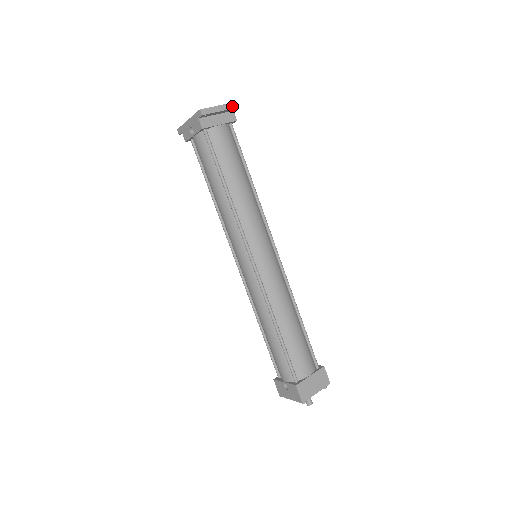
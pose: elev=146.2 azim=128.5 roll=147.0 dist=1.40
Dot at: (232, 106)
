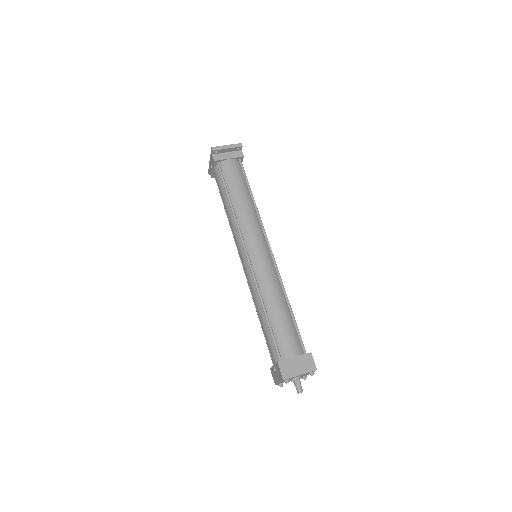
Dot at: (238, 145)
